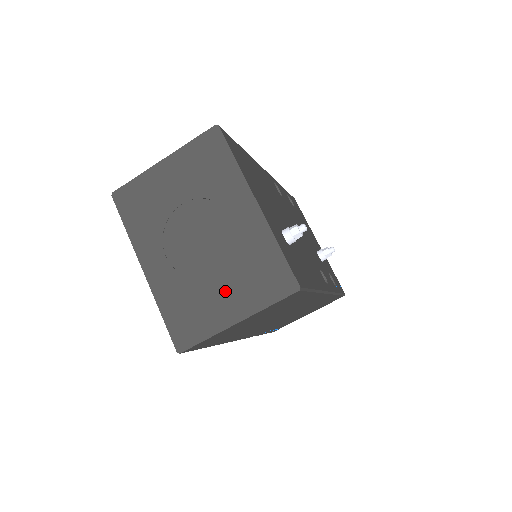
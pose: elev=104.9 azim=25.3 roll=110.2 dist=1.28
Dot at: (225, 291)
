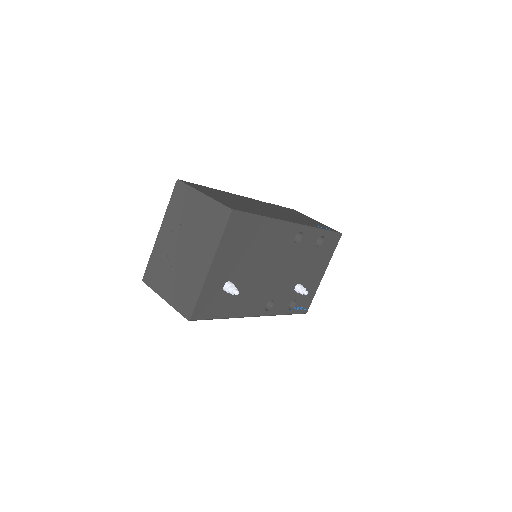
Dot at: (171, 283)
